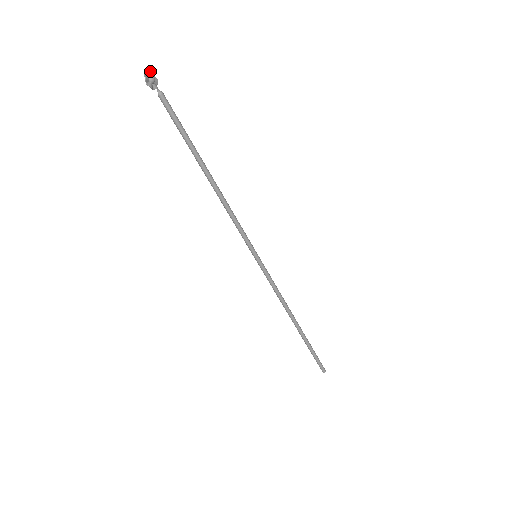
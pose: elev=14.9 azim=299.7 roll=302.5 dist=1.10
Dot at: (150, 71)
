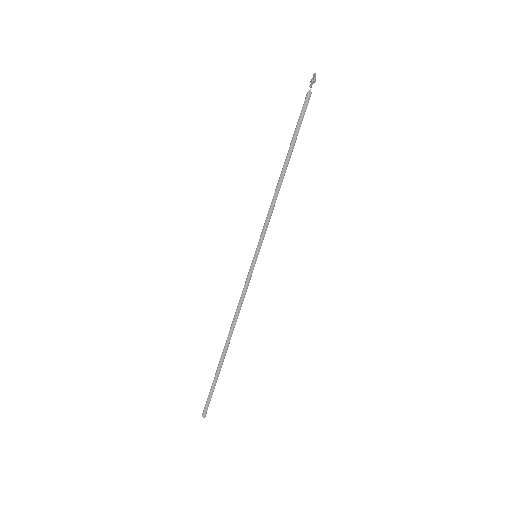
Dot at: (314, 76)
